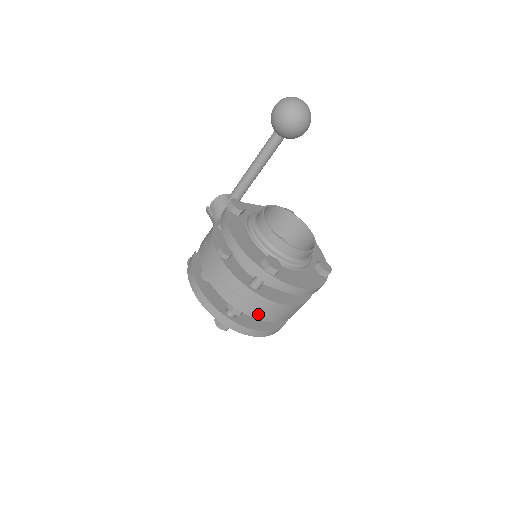
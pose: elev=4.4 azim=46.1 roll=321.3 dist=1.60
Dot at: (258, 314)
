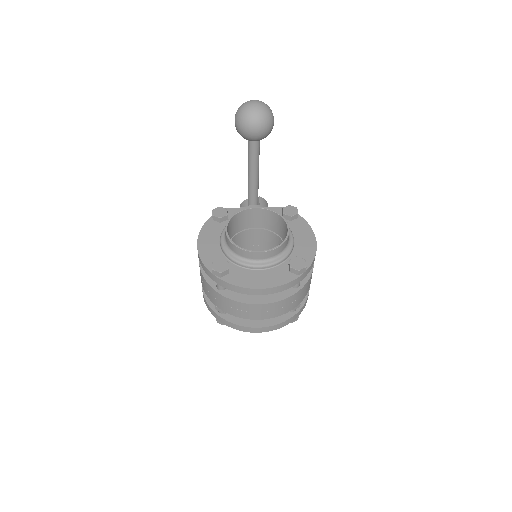
Dot at: (232, 312)
